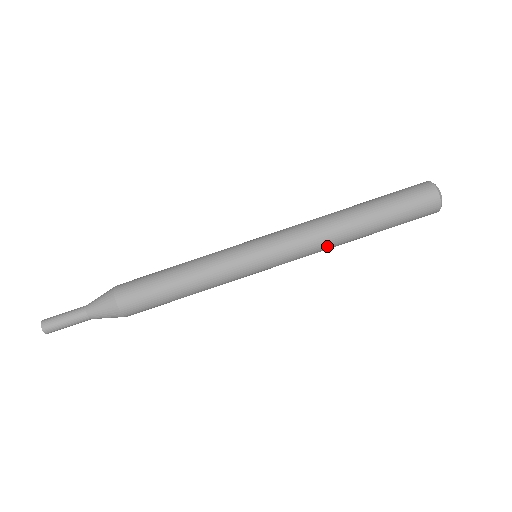
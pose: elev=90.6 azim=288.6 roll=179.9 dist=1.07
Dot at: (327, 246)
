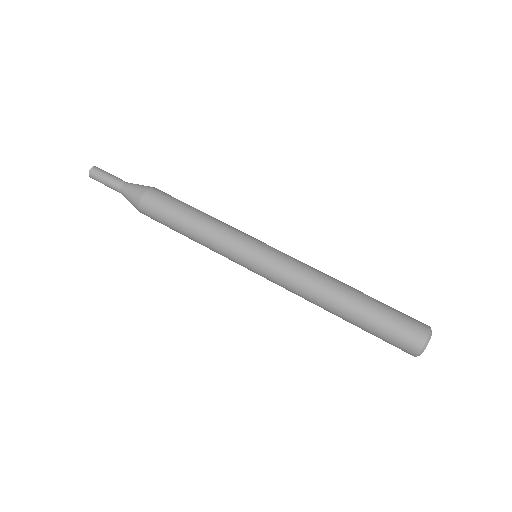
Dot at: (311, 288)
